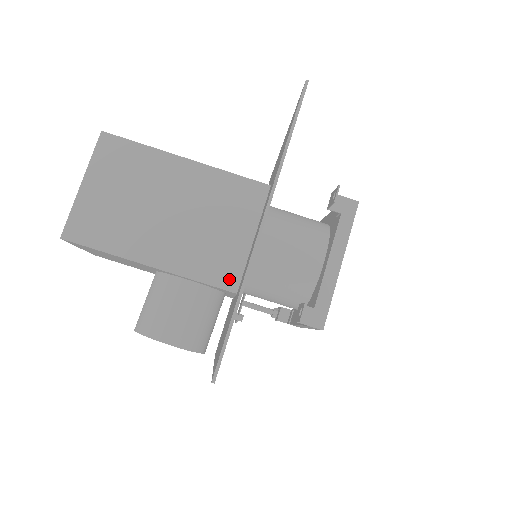
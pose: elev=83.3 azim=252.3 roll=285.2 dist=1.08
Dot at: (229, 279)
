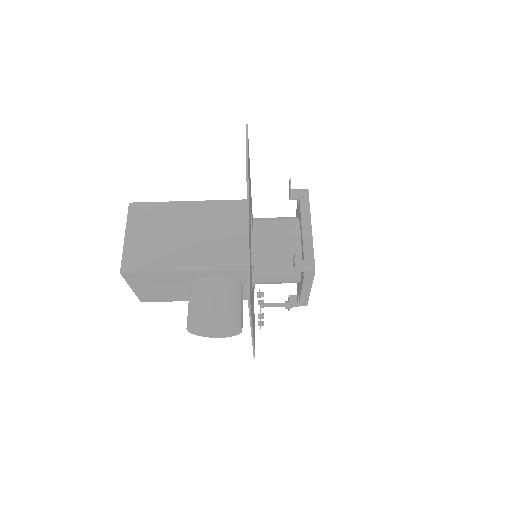
Dot at: (241, 262)
